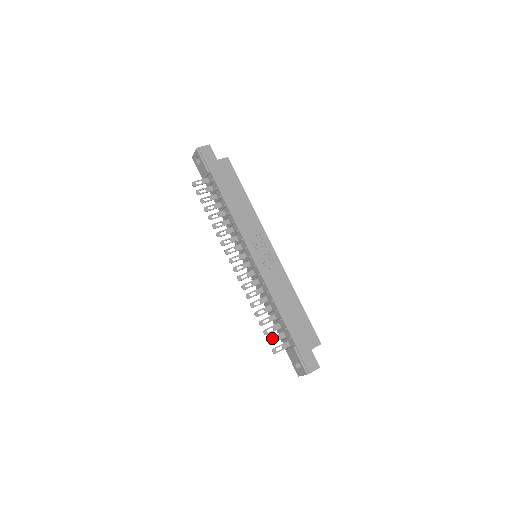
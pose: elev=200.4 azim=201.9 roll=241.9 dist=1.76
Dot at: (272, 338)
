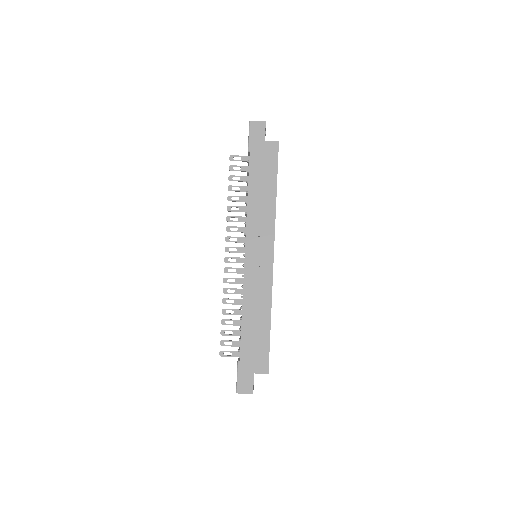
Dot at: (226, 341)
